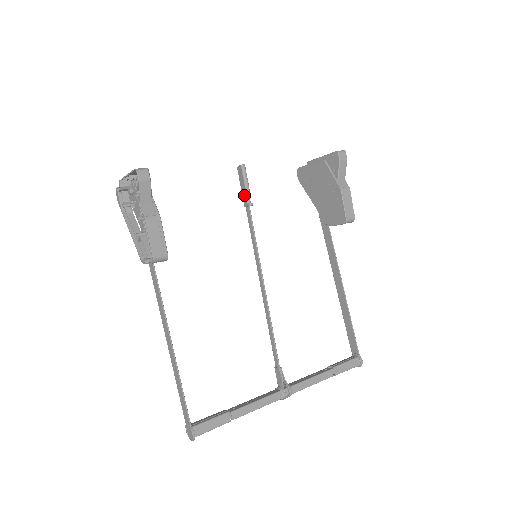
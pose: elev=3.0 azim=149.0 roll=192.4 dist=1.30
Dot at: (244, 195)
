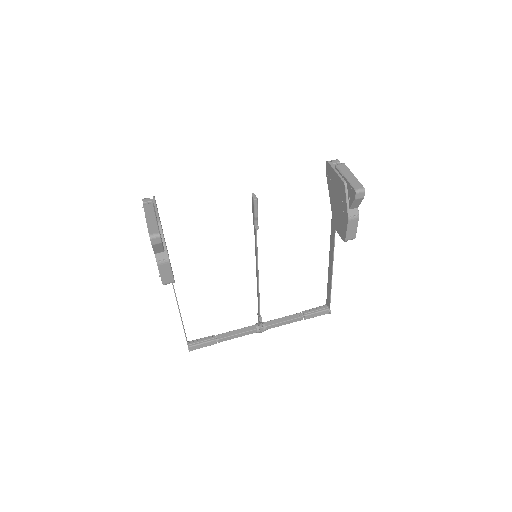
Dot at: (253, 218)
